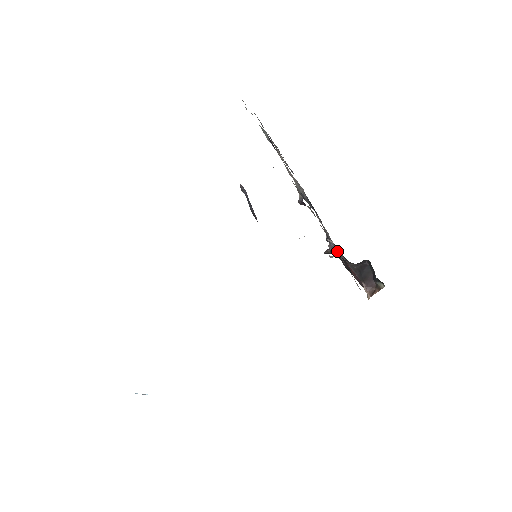
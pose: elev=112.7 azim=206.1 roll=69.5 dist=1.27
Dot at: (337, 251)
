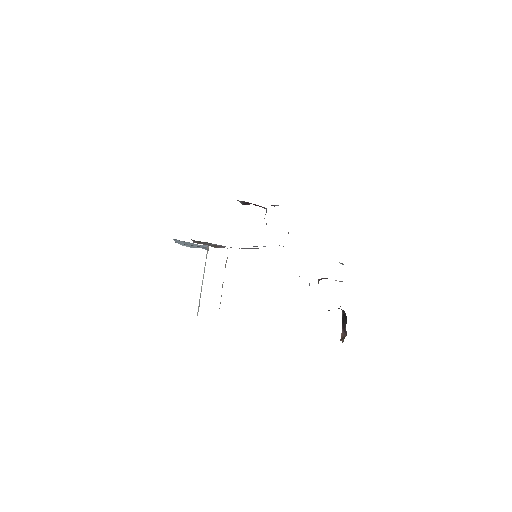
Dot at: occluded
